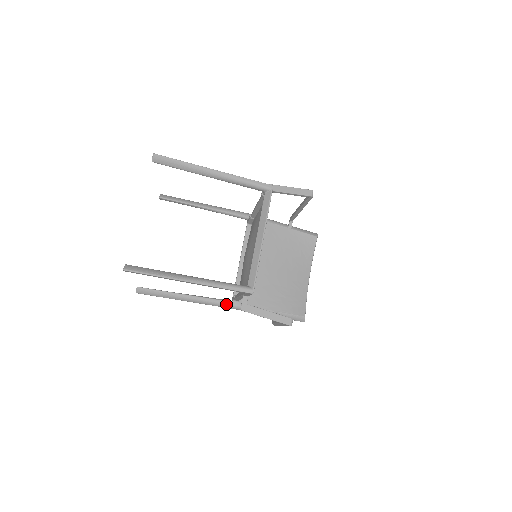
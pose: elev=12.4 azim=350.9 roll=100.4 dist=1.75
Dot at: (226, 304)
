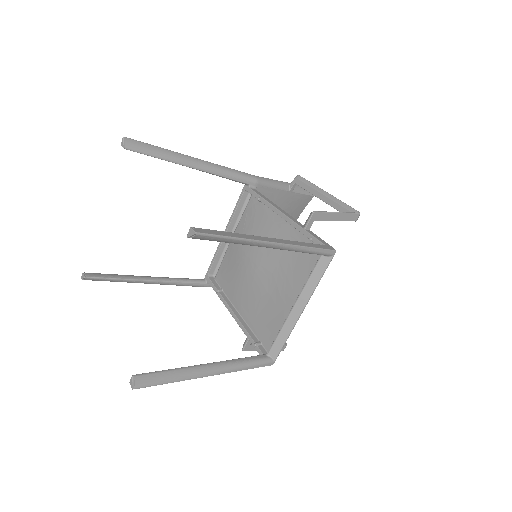
Dot at: (199, 286)
